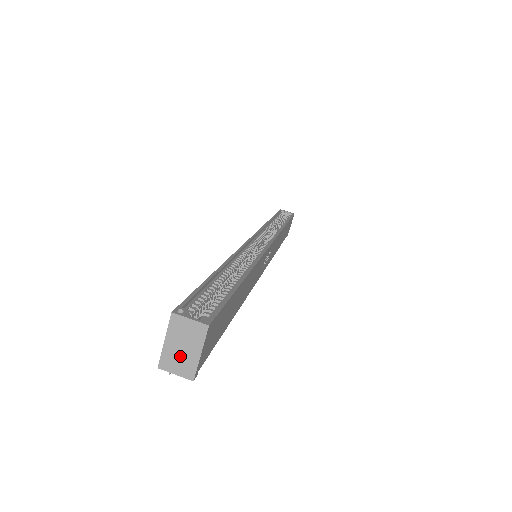
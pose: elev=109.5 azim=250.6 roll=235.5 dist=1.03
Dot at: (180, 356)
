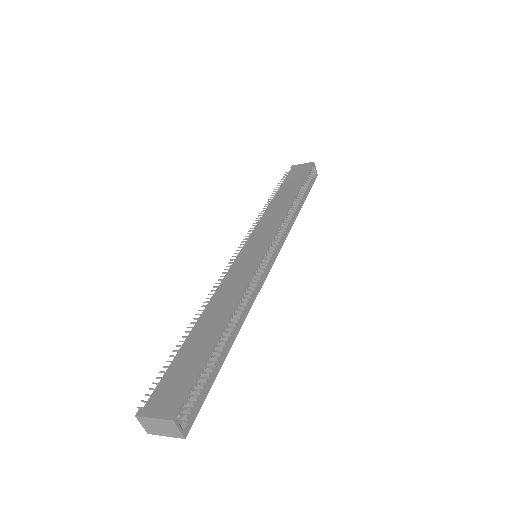
Dot at: (154, 427)
